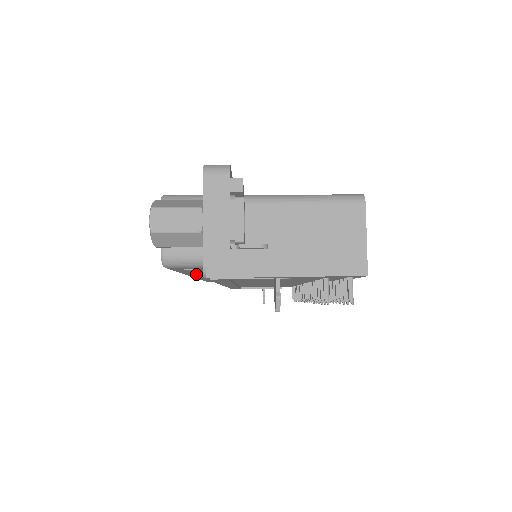
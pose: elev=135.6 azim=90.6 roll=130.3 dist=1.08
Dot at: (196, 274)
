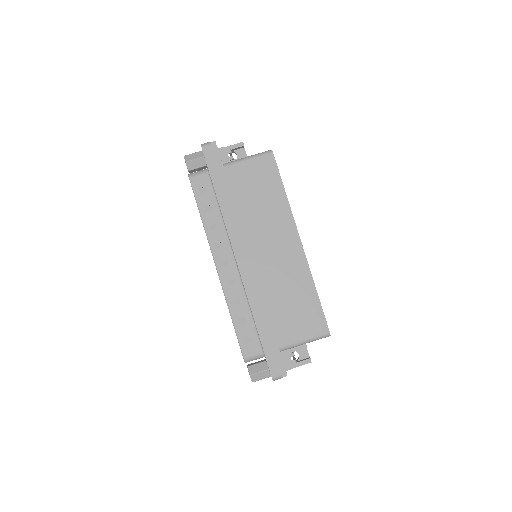
Dot at: occluded
